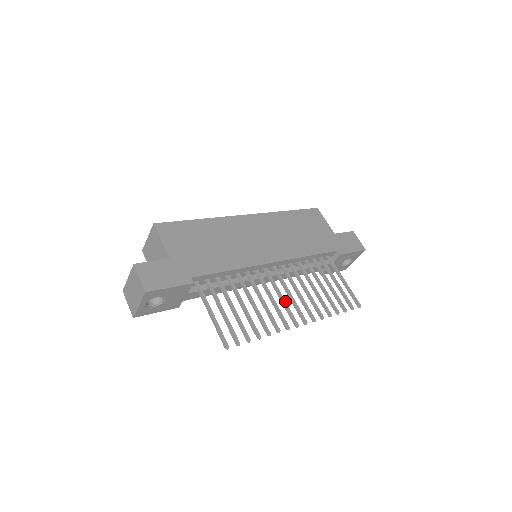
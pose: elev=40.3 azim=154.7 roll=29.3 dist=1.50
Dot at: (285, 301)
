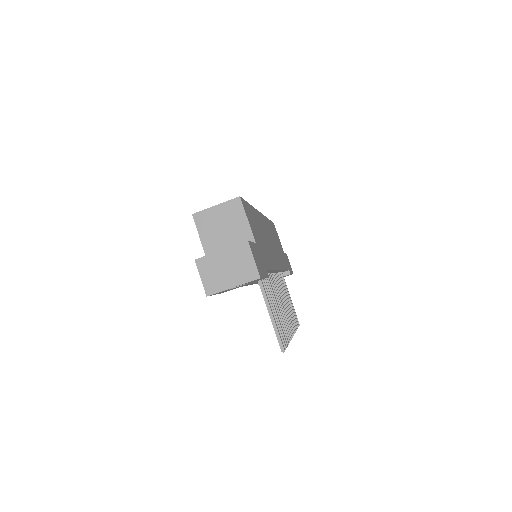
Dot at: occluded
